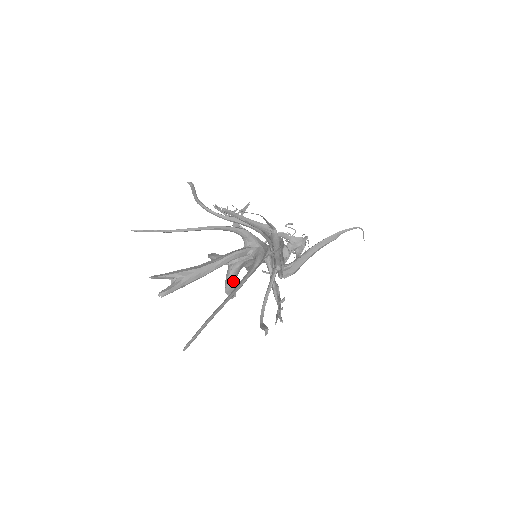
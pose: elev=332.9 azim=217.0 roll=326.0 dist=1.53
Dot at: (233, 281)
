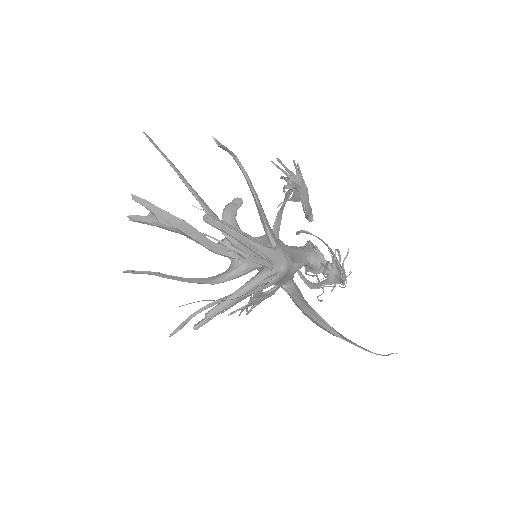
Dot at: occluded
